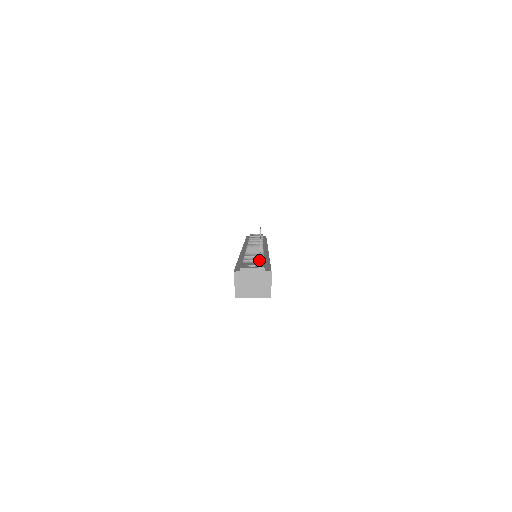
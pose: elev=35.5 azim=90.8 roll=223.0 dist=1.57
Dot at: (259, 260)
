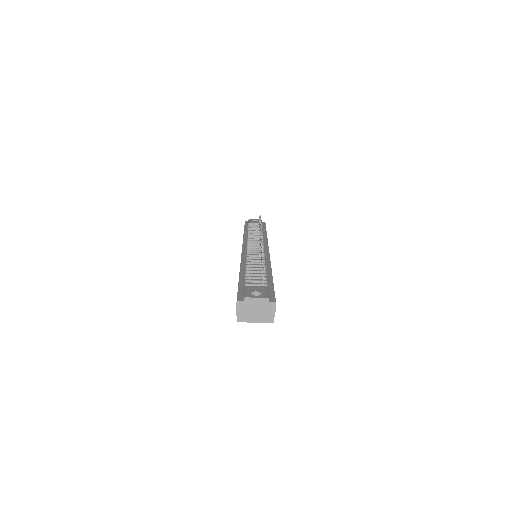
Dot at: (262, 278)
